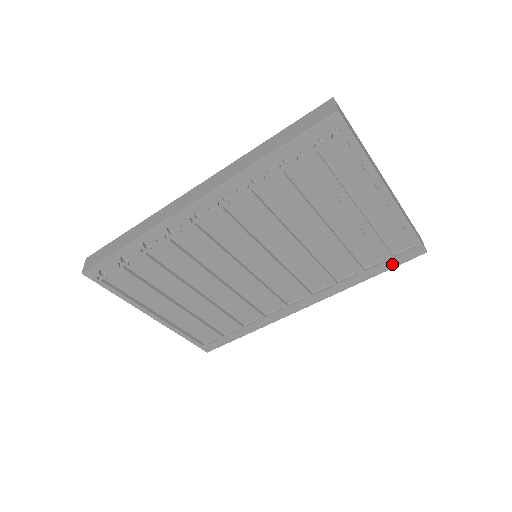
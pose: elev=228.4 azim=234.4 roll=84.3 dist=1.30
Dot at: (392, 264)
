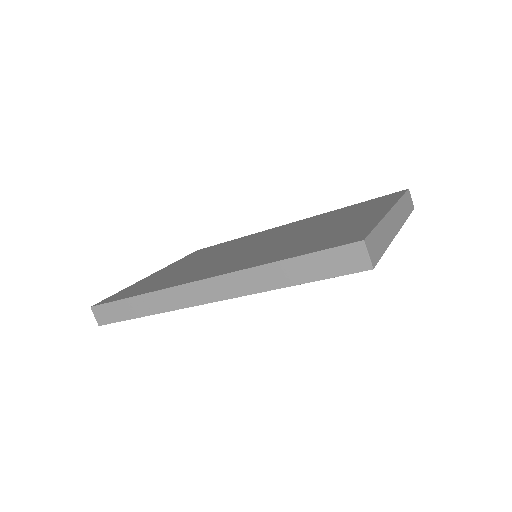
Dot at: occluded
